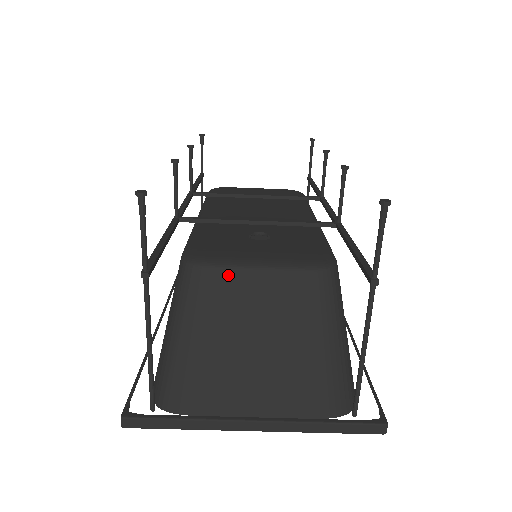
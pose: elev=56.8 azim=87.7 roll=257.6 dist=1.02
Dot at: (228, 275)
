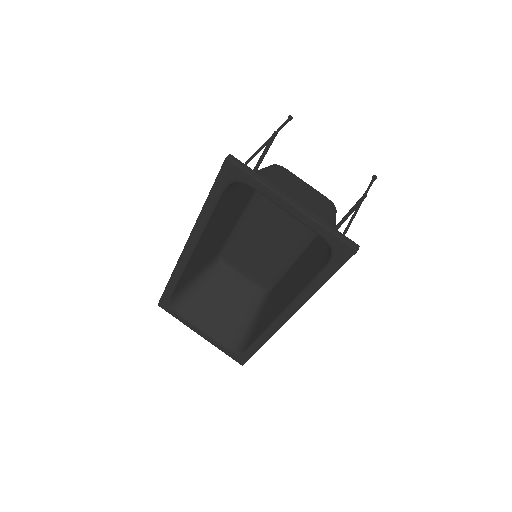
Dot at: (293, 175)
